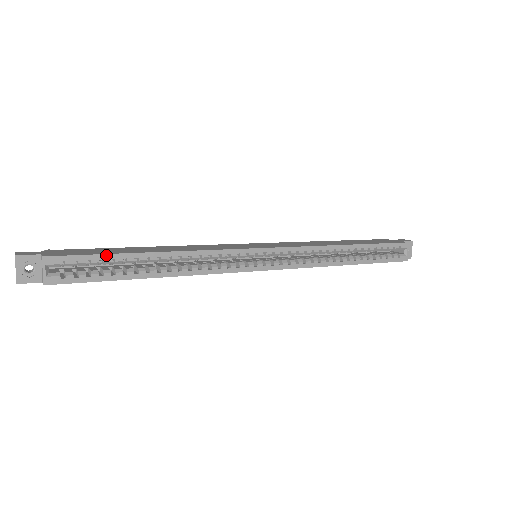
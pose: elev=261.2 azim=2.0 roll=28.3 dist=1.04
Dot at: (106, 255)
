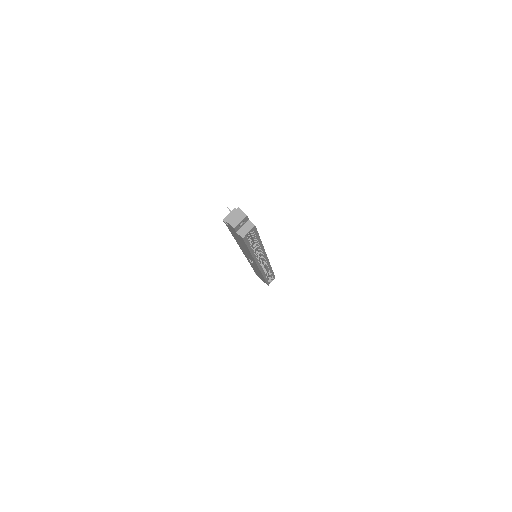
Dot at: occluded
